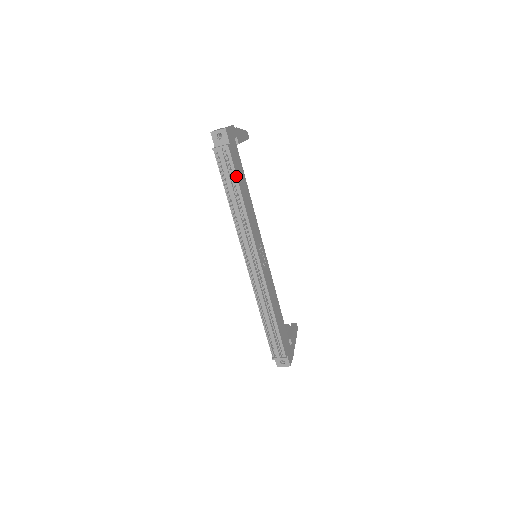
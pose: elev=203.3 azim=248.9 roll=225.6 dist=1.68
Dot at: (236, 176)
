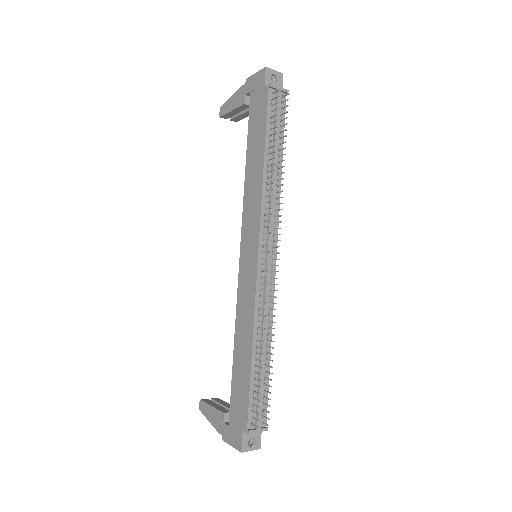
Dot at: (283, 132)
